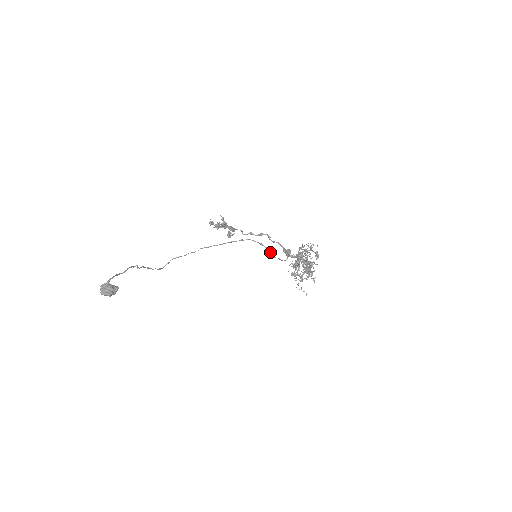
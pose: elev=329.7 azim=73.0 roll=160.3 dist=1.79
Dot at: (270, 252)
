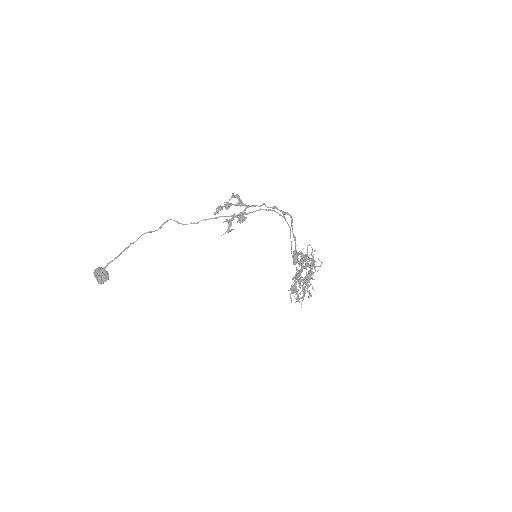
Dot at: occluded
